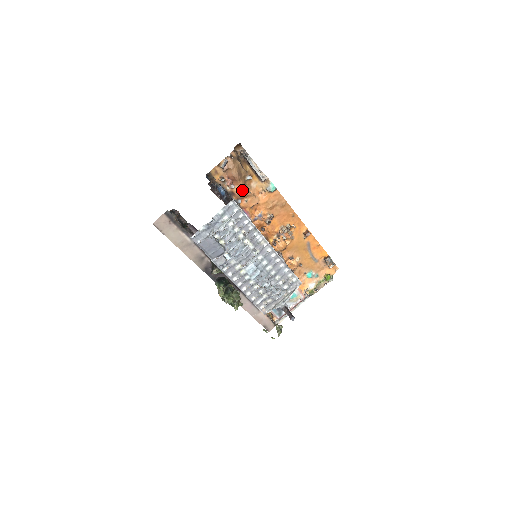
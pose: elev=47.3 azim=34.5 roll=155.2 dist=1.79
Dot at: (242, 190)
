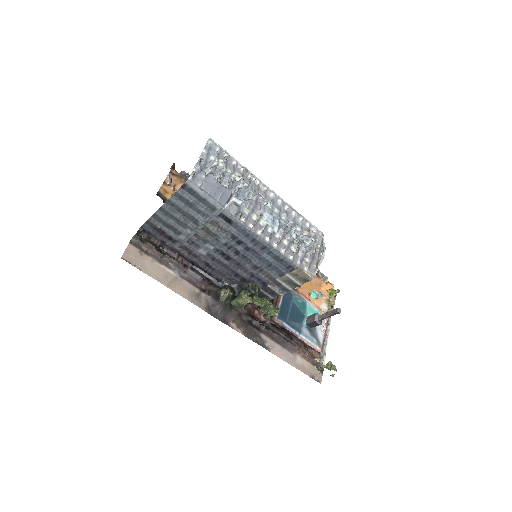
Dot at: occluded
